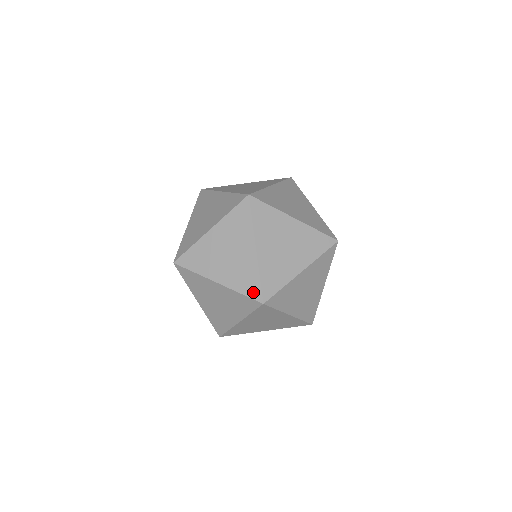
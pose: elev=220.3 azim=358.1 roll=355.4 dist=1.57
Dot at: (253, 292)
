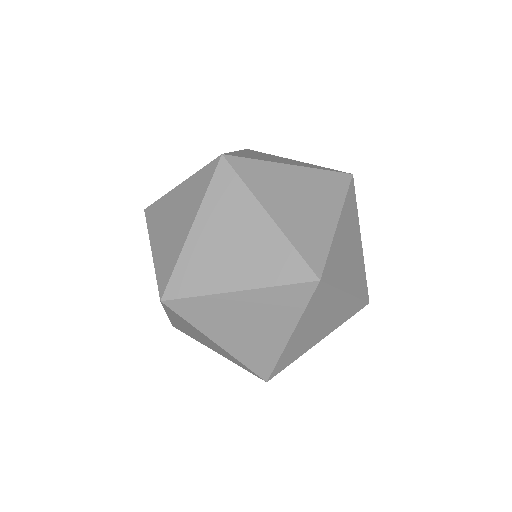
Dot at: (261, 370)
